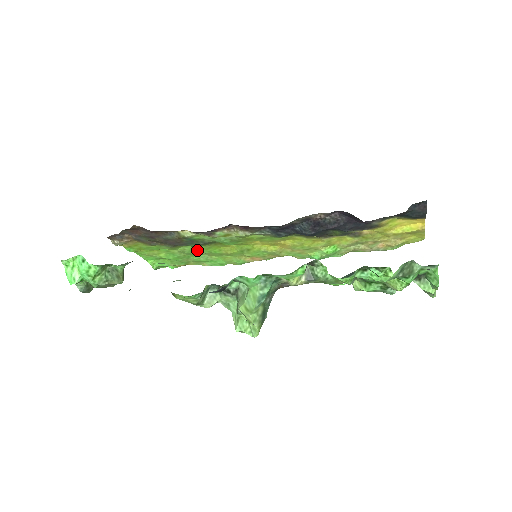
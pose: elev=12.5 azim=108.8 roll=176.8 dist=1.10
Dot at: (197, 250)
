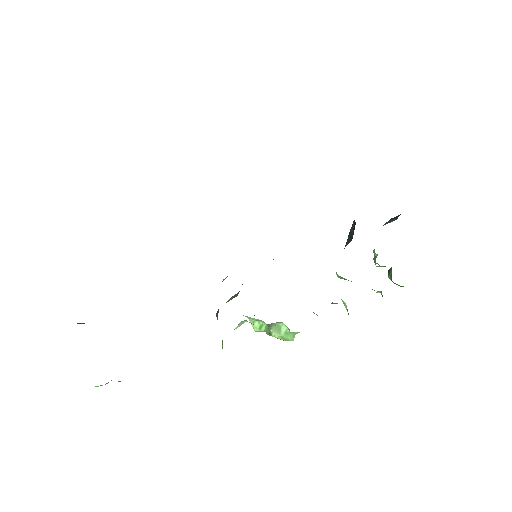
Dot at: occluded
